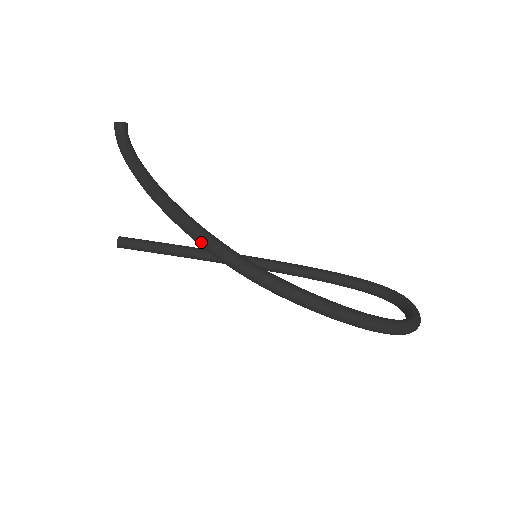
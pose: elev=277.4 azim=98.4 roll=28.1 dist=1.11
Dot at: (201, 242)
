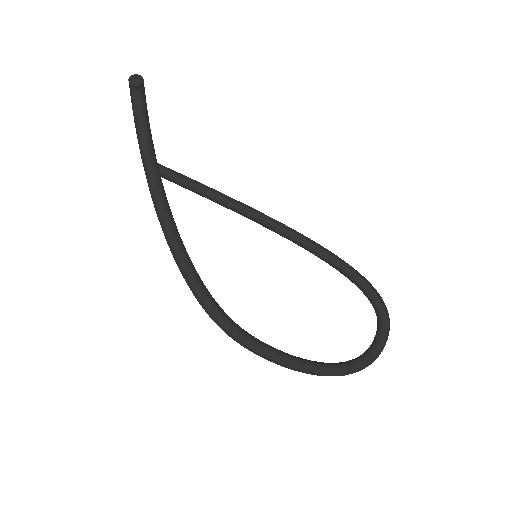
Dot at: (187, 284)
